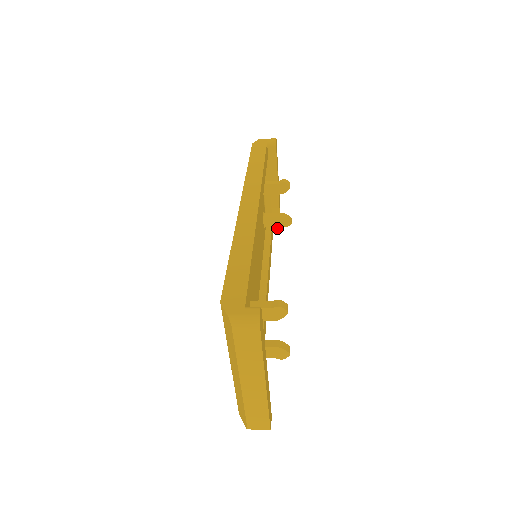
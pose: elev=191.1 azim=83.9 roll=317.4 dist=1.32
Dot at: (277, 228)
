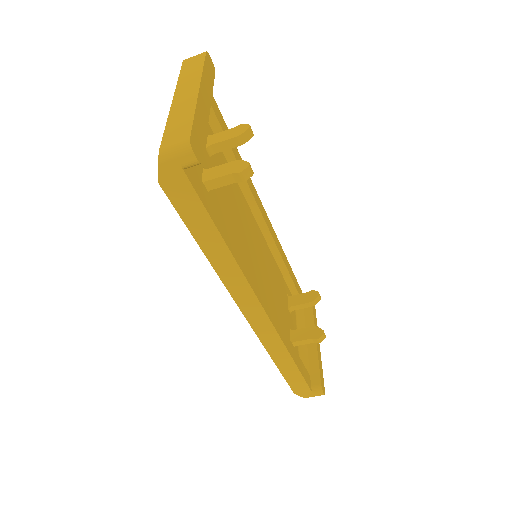
Dot at: (317, 385)
